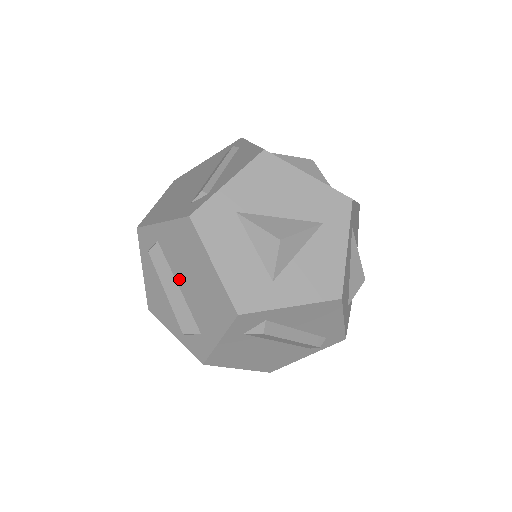
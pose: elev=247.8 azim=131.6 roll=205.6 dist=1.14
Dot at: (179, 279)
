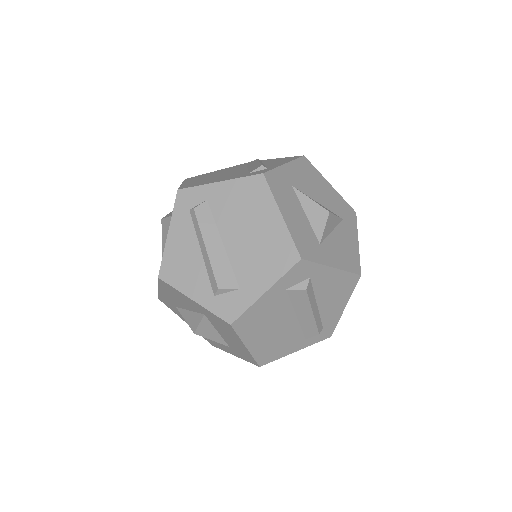
Dot at: (226, 235)
